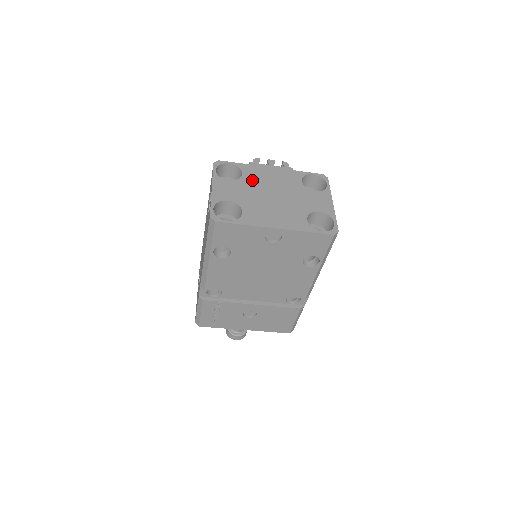
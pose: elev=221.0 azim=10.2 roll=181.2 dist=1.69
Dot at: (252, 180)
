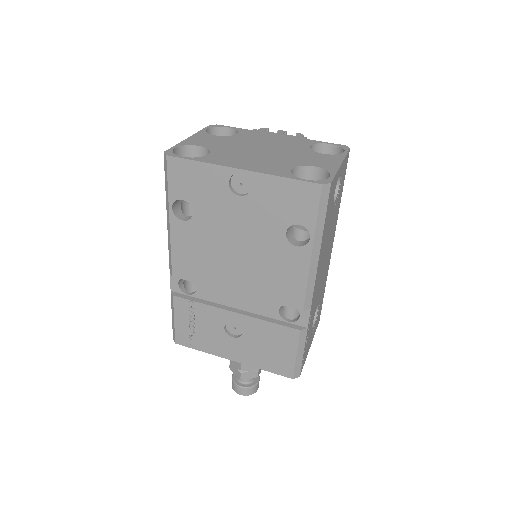
Dot at: (244, 138)
